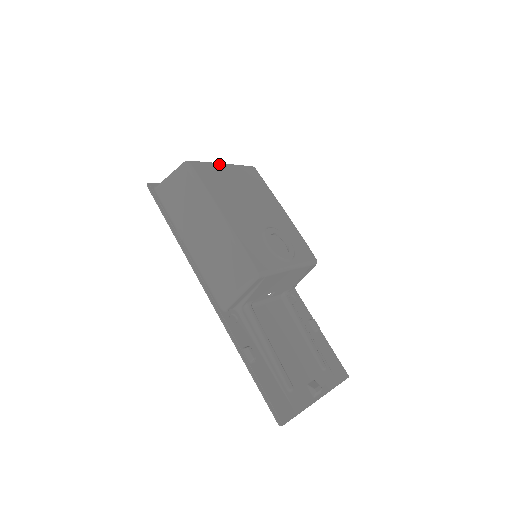
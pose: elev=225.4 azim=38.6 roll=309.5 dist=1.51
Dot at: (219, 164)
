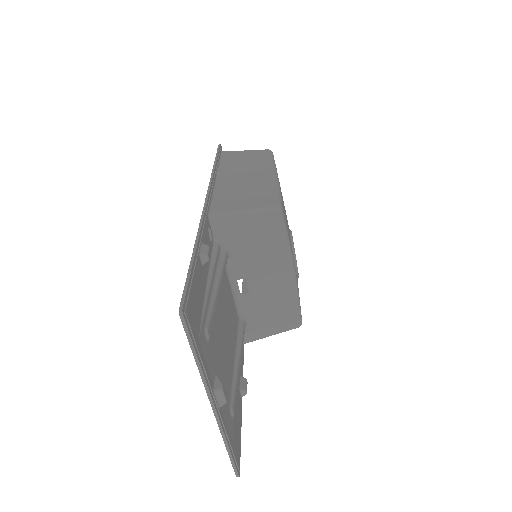
Dot at: occluded
